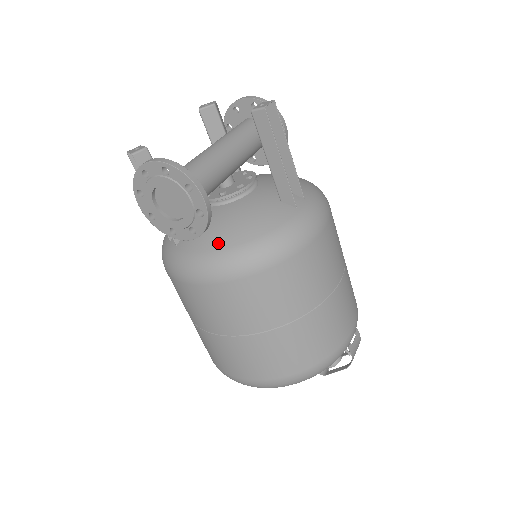
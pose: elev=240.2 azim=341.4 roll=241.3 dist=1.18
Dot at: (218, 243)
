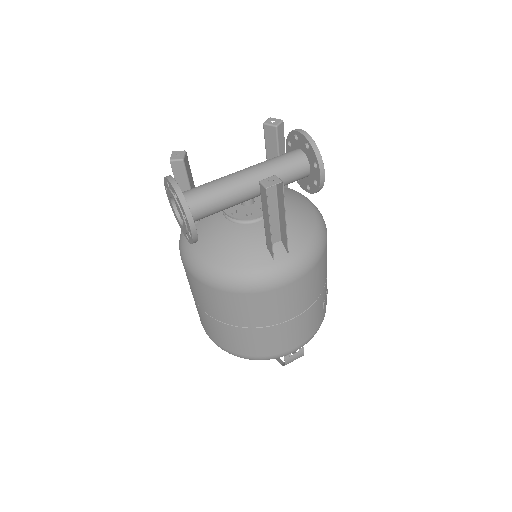
Dot at: (204, 252)
